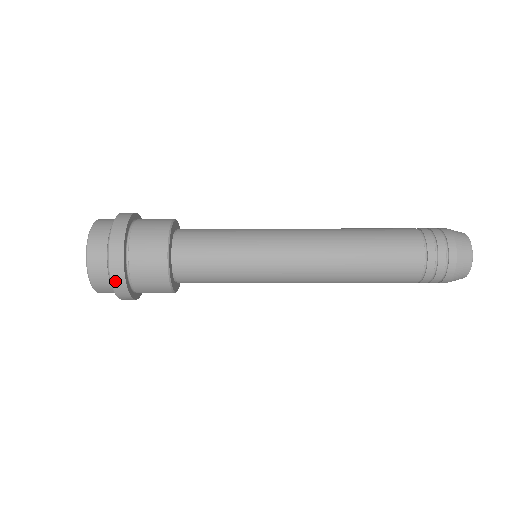
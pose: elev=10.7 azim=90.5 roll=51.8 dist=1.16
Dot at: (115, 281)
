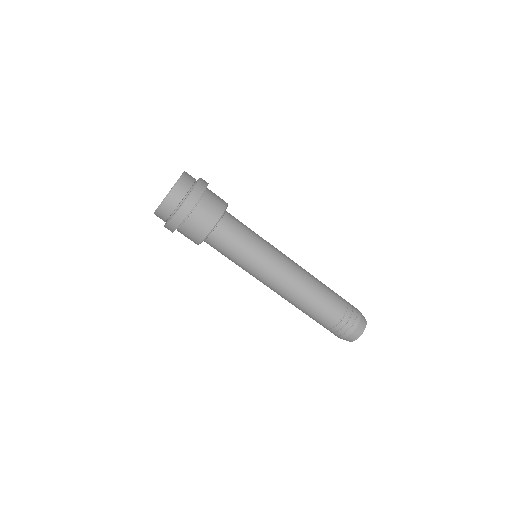
Dot at: occluded
